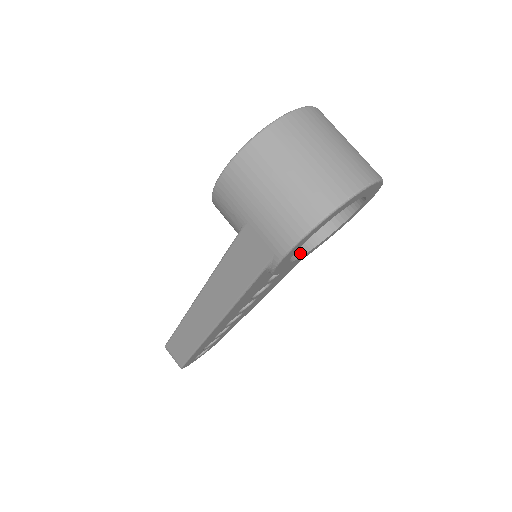
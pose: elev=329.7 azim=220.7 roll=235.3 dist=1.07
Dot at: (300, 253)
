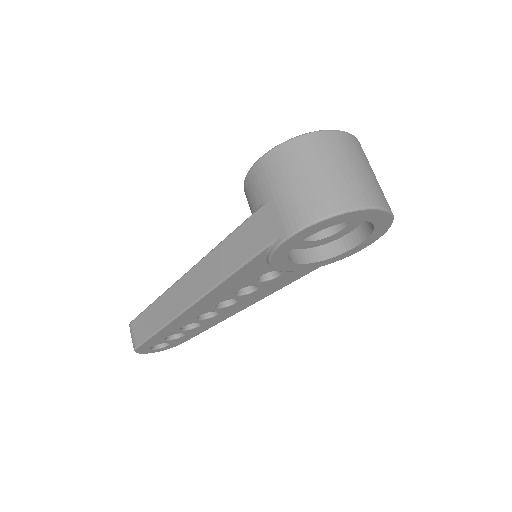
Dot at: (298, 260)
